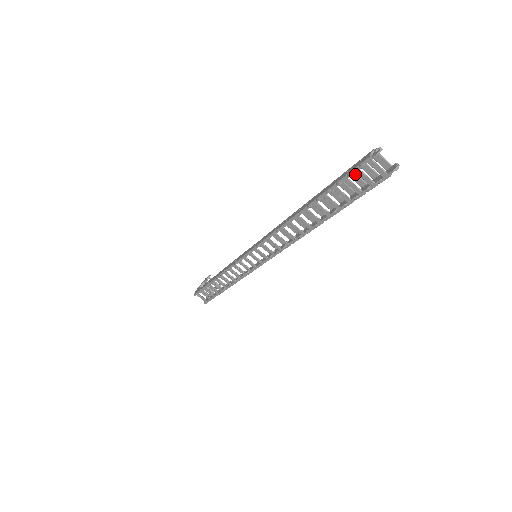
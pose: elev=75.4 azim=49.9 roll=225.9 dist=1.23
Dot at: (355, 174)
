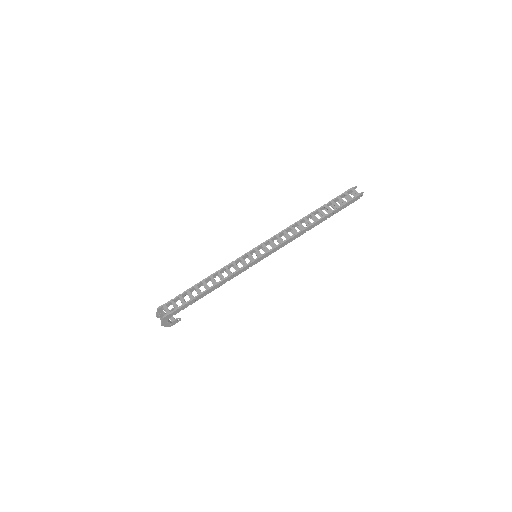
Dot at: occluded
